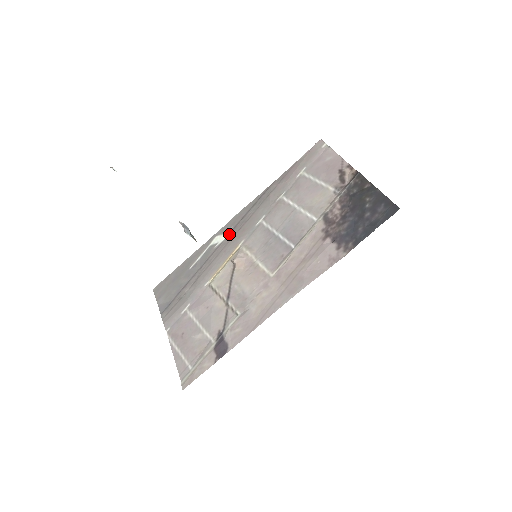
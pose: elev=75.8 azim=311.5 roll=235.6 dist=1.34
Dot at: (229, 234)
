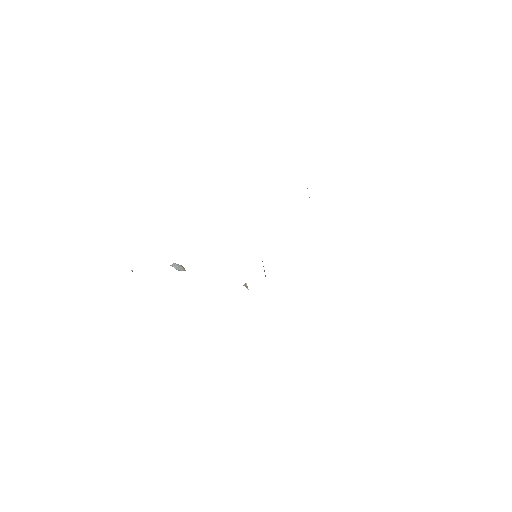
Dot at: occluded
